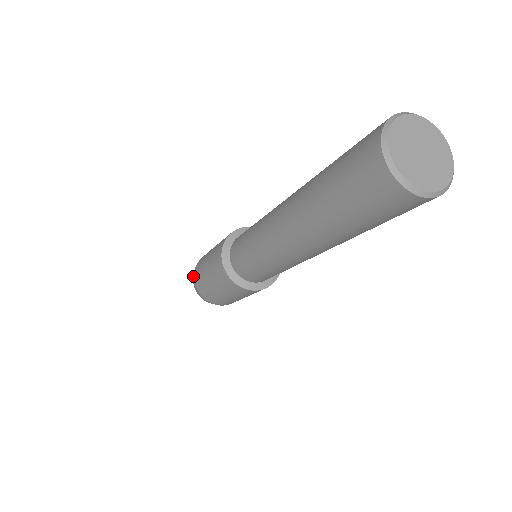
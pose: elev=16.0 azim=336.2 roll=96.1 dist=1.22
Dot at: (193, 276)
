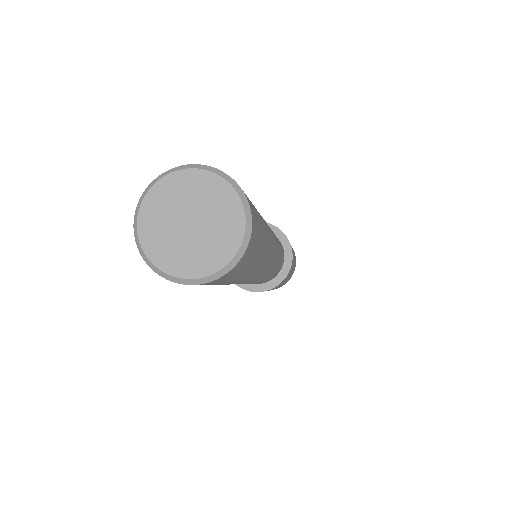
Dot at: occluded
